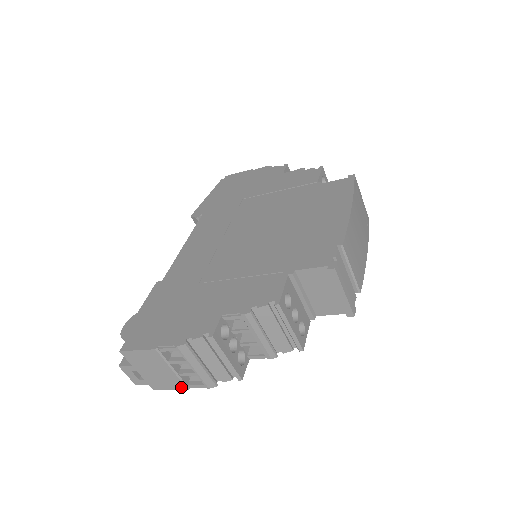
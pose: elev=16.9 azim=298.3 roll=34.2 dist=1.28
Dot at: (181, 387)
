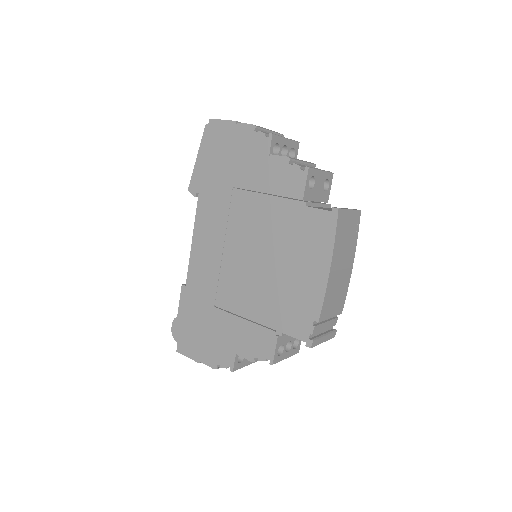
Dot at: occluded
